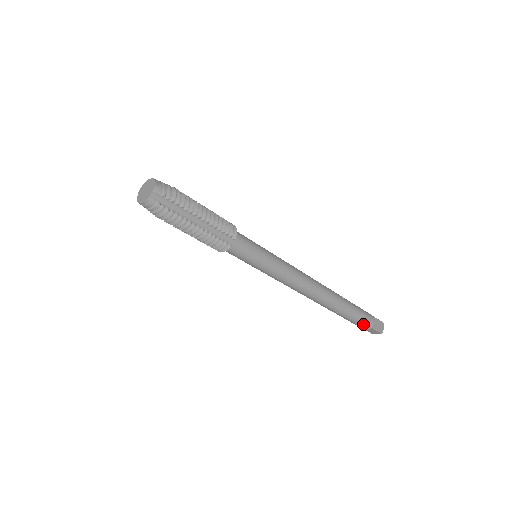
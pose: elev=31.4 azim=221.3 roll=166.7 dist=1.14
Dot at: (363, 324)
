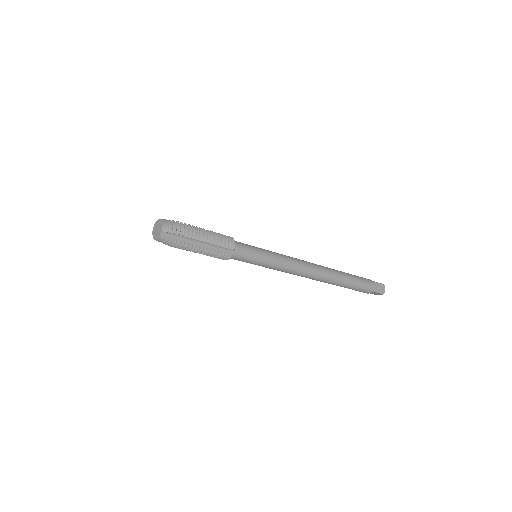
Dot at: (363, 290)
